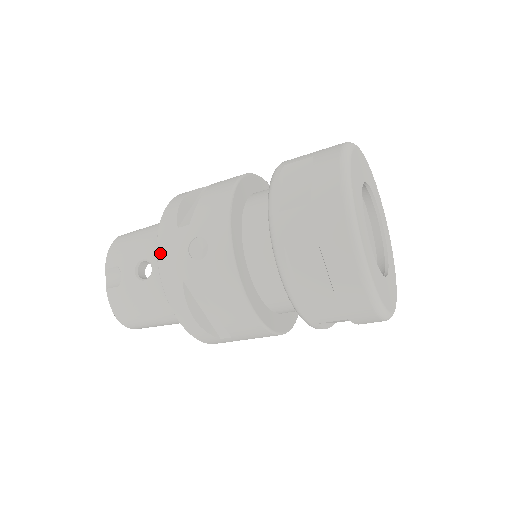
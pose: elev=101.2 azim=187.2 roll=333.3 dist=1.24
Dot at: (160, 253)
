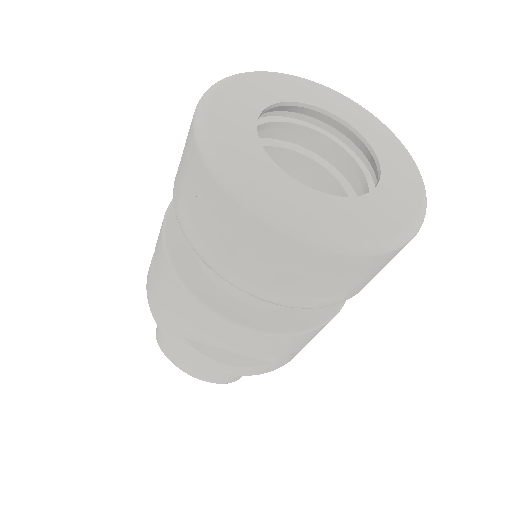
Dot at: occluded
